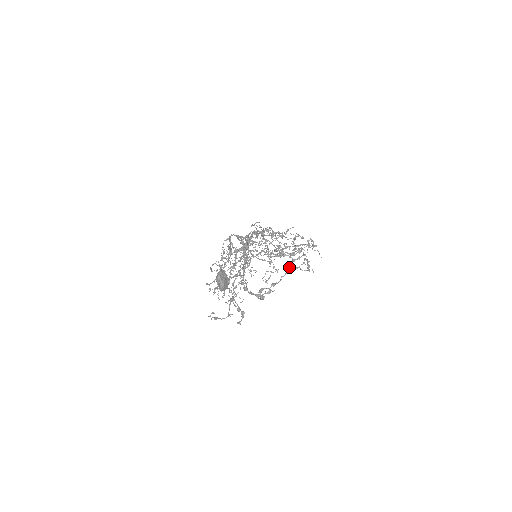
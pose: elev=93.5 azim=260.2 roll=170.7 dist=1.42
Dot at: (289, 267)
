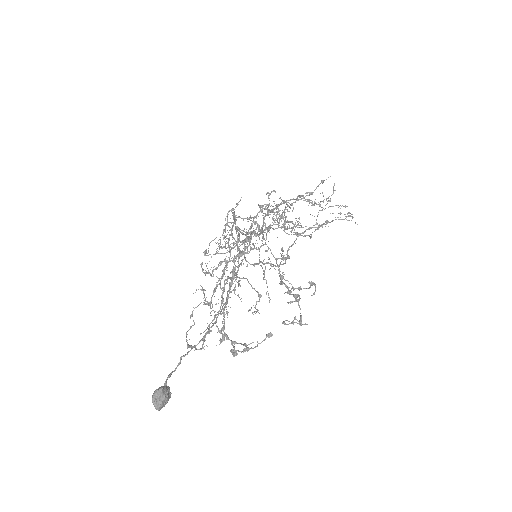
Dot at: (270, 333)
